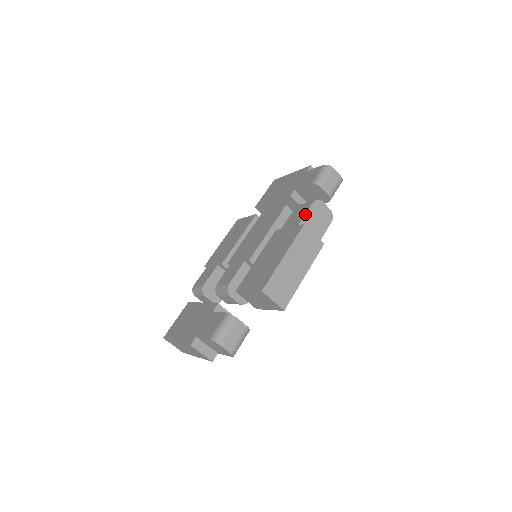
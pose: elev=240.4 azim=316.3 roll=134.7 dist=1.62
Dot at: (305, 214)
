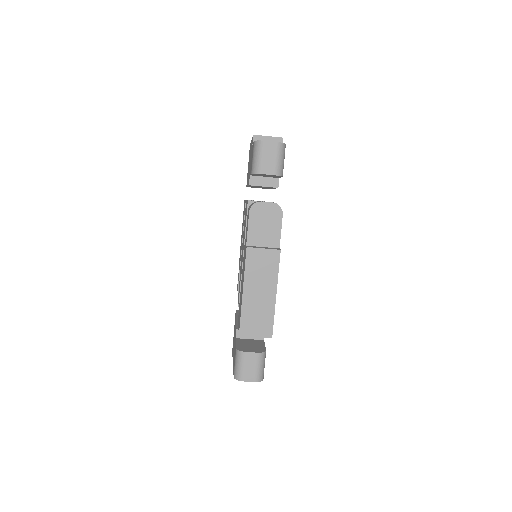
Dot at: (247, 229)
